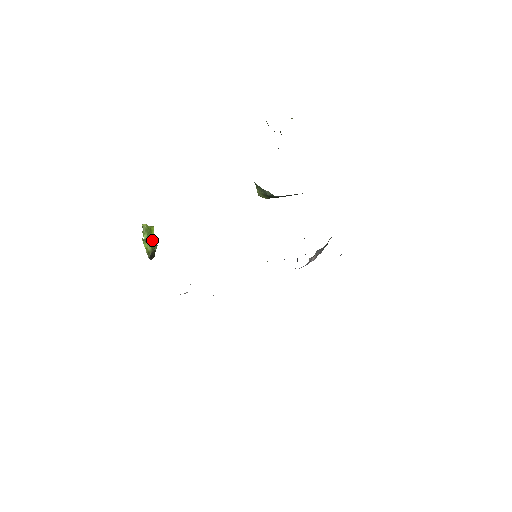
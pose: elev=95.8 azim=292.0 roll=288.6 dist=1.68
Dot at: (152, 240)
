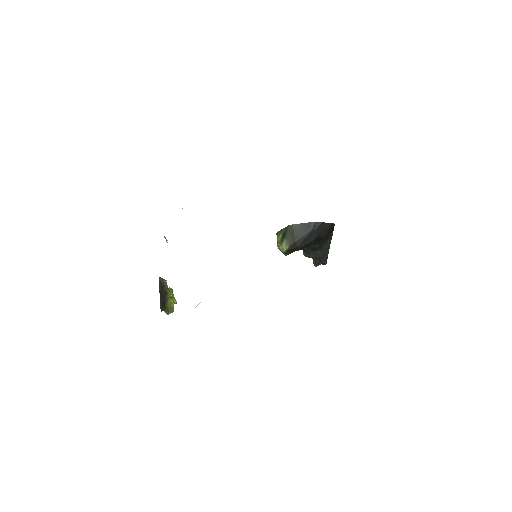
Dot at: occluded
